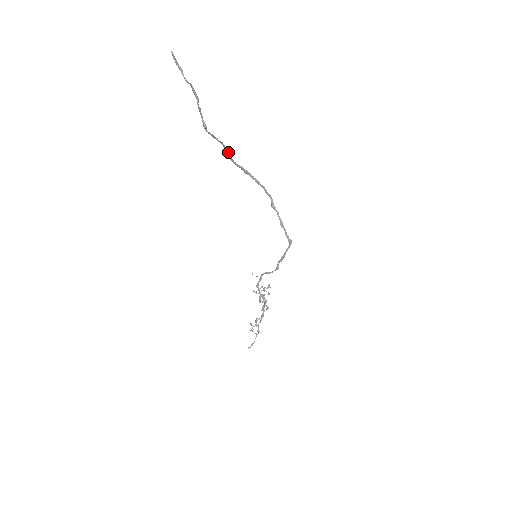
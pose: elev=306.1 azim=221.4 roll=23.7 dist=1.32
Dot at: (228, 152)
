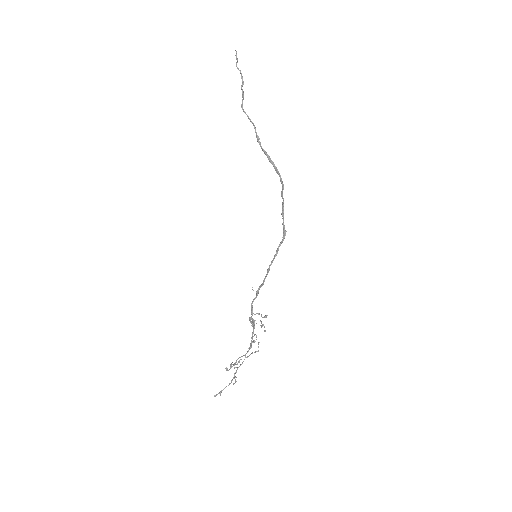
Dot at: (258, 136)
